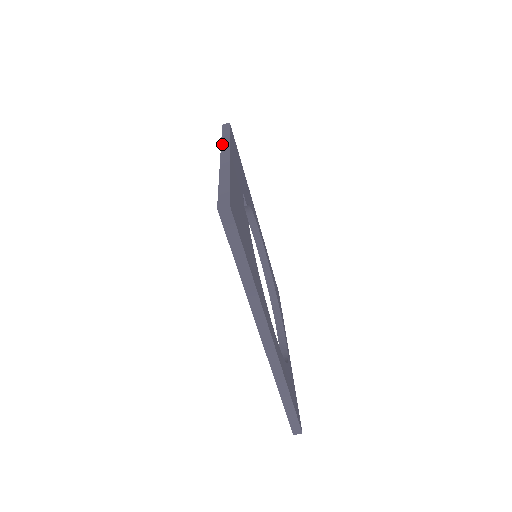
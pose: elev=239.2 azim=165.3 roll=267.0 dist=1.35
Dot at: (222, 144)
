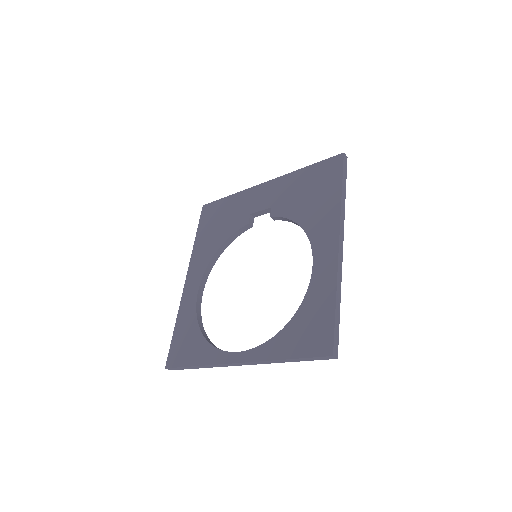
Dot at: (245, 190)
